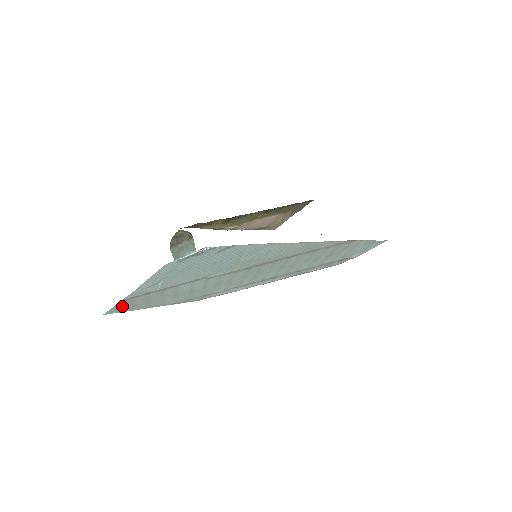
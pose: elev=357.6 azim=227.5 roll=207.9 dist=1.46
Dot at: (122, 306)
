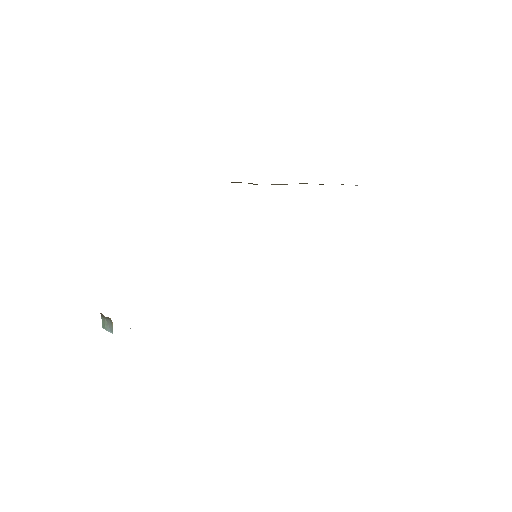
Dot at: occluded
